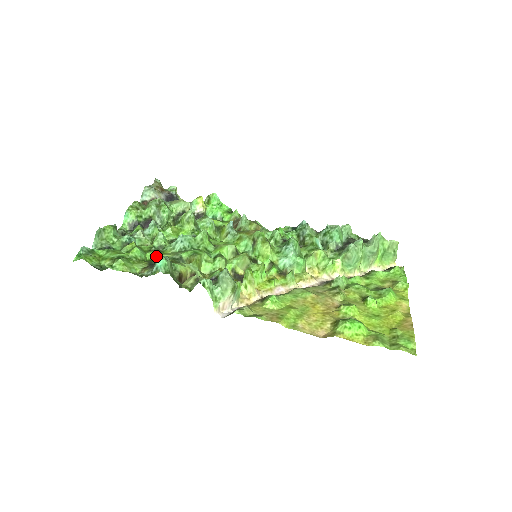
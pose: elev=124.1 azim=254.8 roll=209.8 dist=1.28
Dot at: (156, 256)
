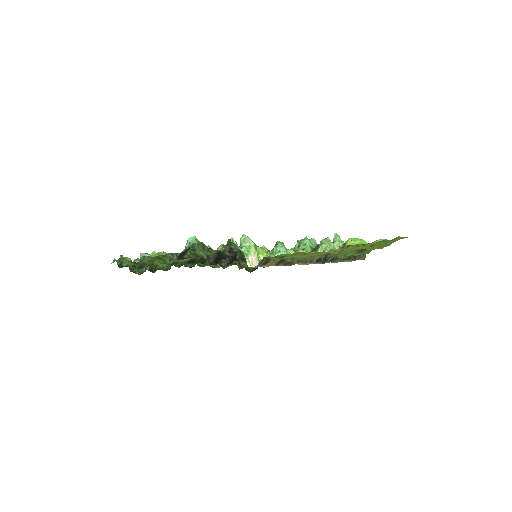
Dot at: (178, 261)
